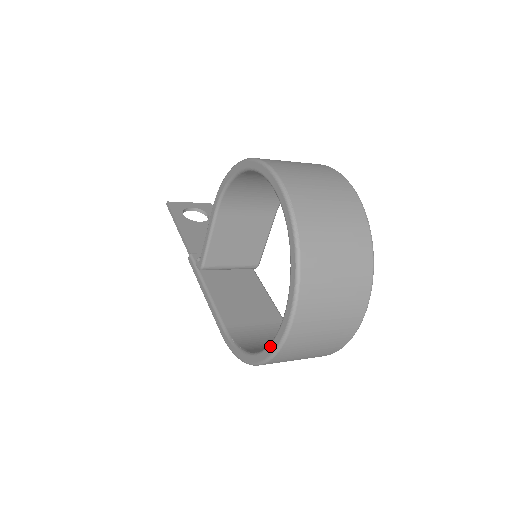
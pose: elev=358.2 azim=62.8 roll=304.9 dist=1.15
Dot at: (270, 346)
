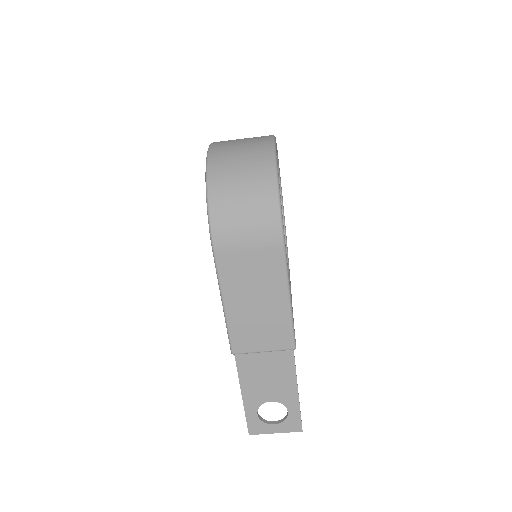
Dot at: occluded
